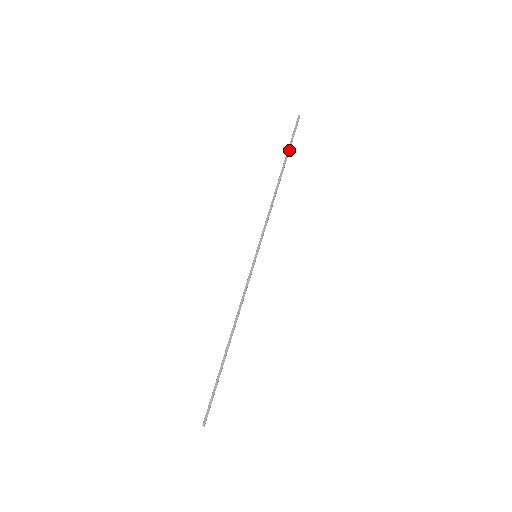
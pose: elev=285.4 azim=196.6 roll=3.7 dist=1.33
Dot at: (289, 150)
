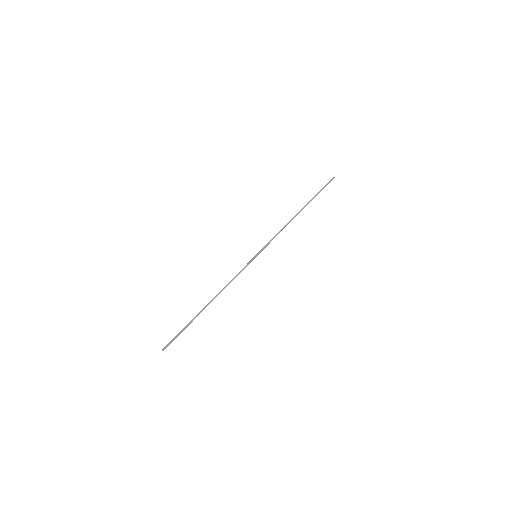
Dot at: (315, 196)
